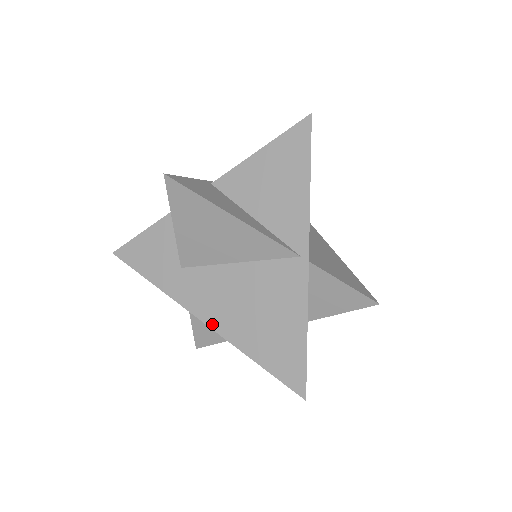
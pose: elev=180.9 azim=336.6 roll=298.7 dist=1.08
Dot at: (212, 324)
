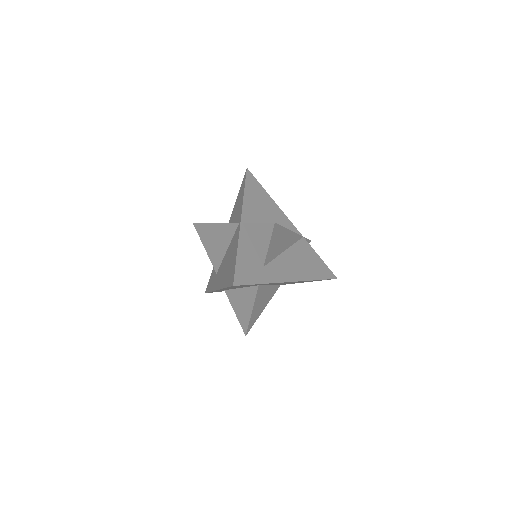
Dot at: (219, 287)
